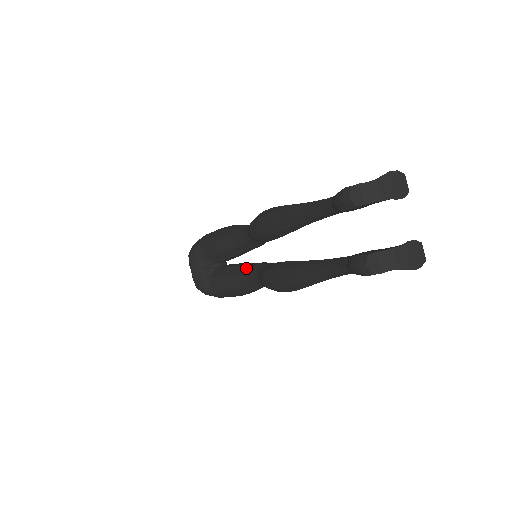
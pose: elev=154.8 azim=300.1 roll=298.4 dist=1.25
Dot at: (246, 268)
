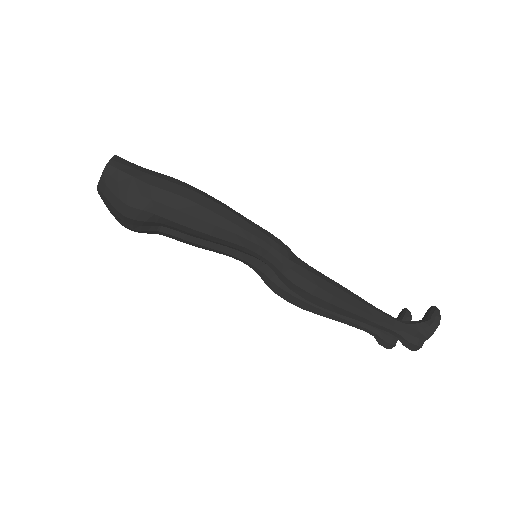
Dot at: (232, 250)
